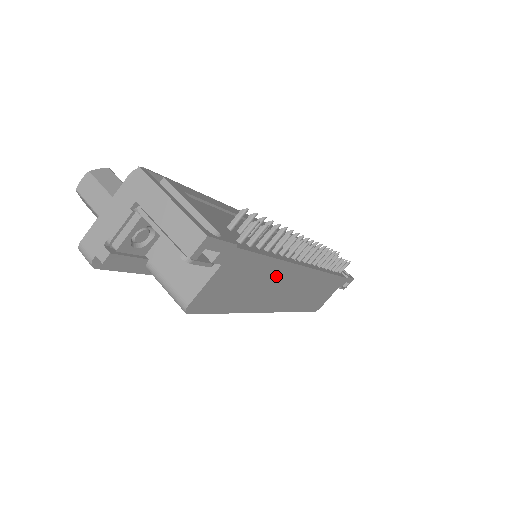
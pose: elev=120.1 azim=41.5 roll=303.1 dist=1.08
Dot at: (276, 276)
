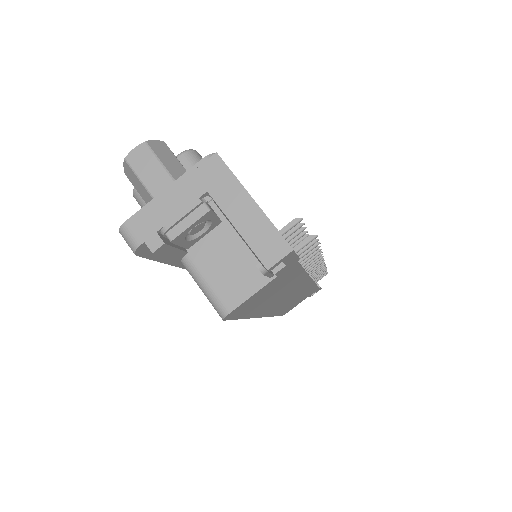
Dot at: (292, 286)
